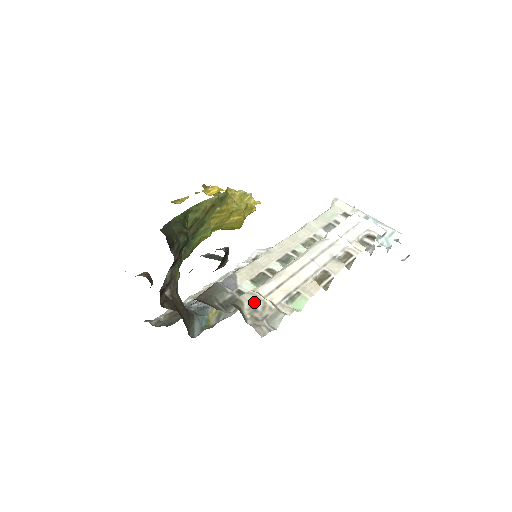
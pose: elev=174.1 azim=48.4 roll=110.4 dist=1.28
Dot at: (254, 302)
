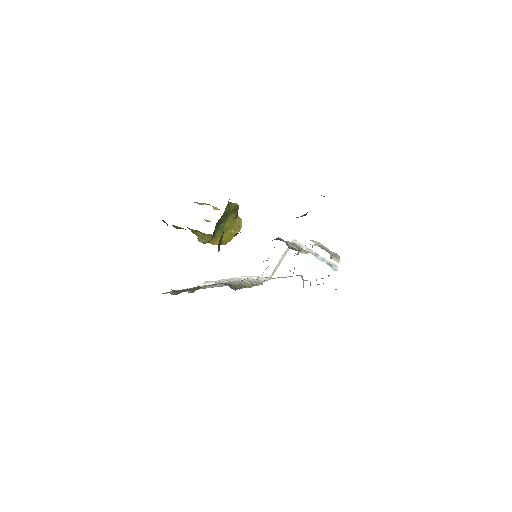
Dot at: (320, 245)
